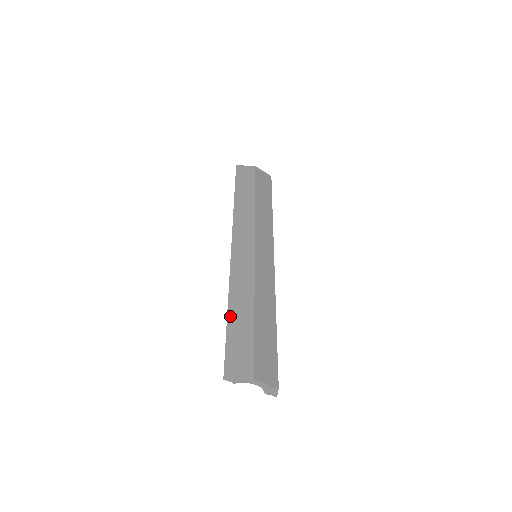
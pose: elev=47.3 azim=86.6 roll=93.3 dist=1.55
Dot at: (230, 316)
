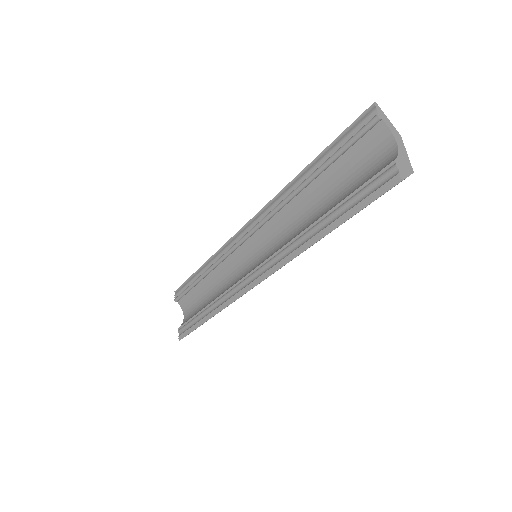
Dot at: occluded
